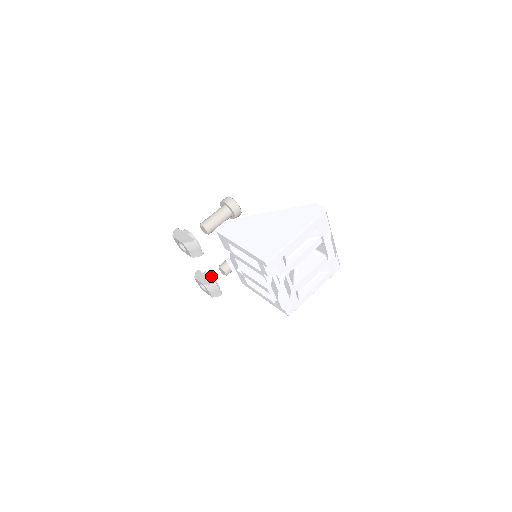
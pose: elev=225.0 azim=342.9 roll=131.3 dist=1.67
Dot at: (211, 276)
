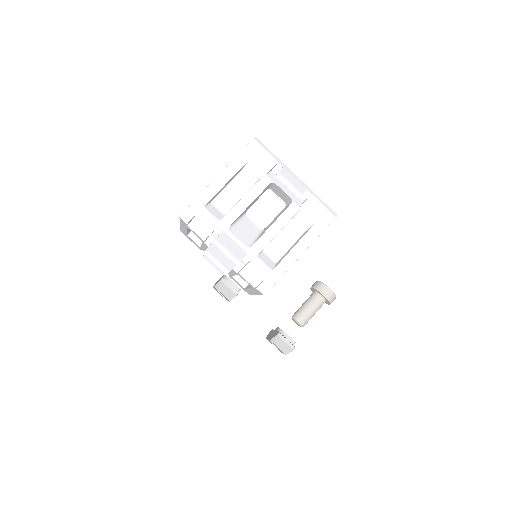
Dot at: (279, 329)
